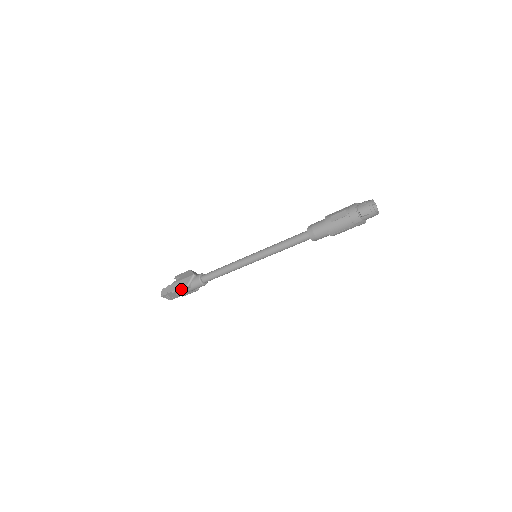
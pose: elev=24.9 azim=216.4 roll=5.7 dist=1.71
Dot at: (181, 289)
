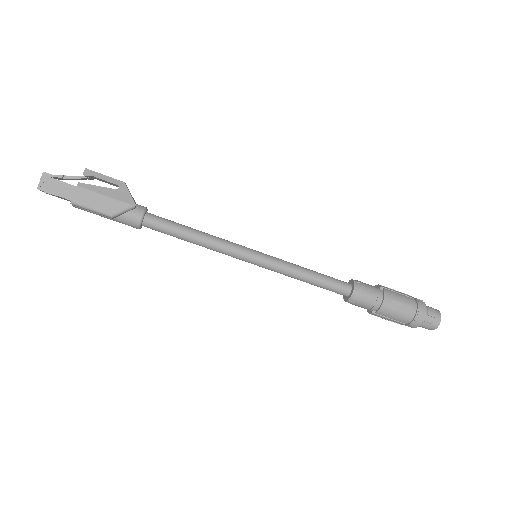
Dot at: (94, 211)
